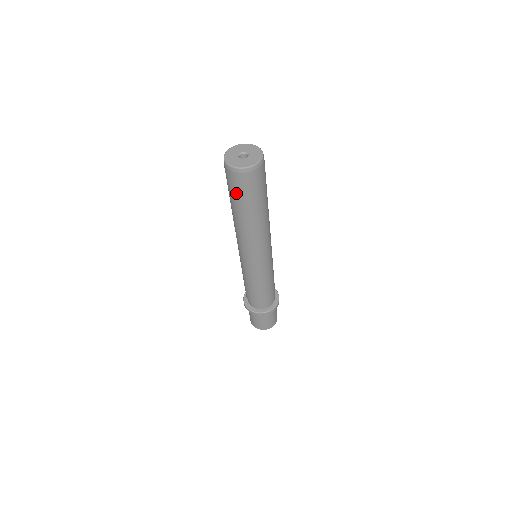
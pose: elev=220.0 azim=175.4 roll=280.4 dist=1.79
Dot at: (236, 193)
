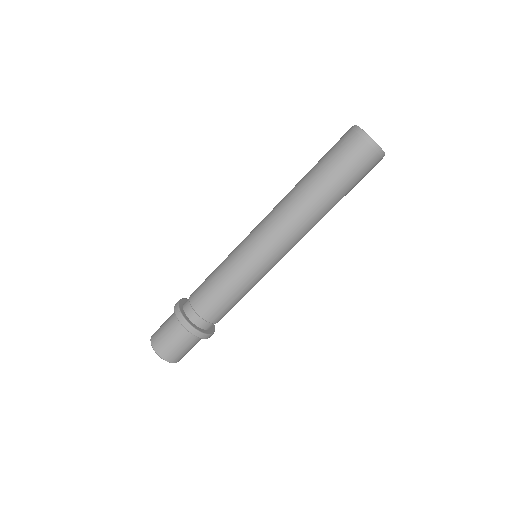
Dot at: (332, 155)
